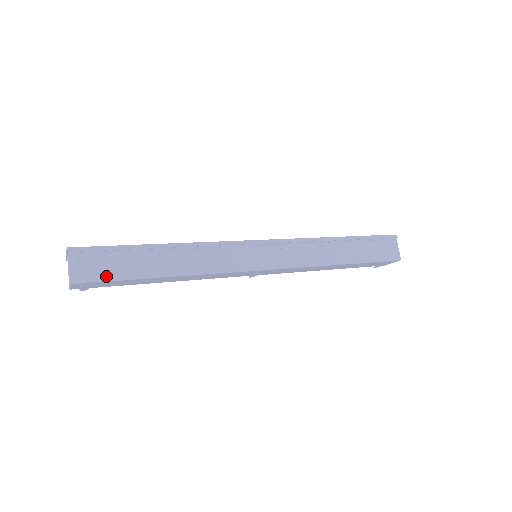
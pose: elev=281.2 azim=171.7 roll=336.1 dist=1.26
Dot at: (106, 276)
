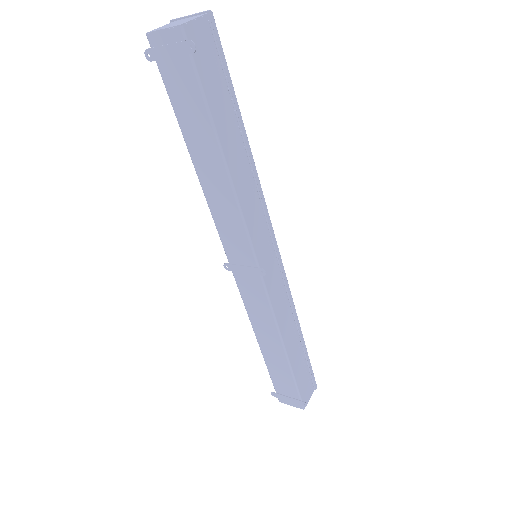
Dot at: (202, 73)
